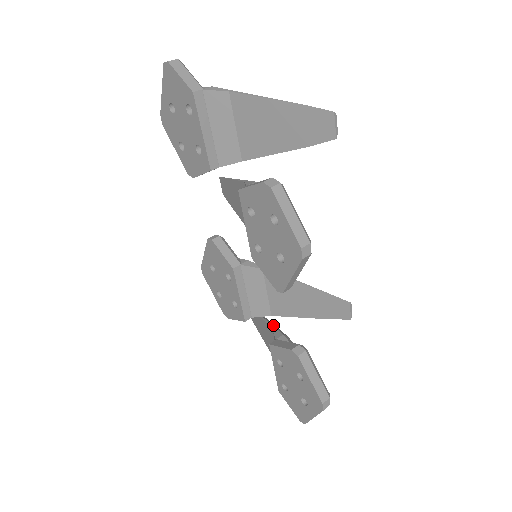
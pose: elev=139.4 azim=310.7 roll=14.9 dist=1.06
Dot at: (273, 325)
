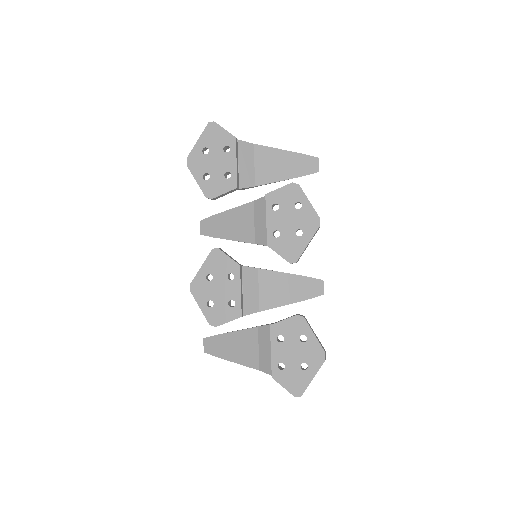
Dot at: (253, 328)
